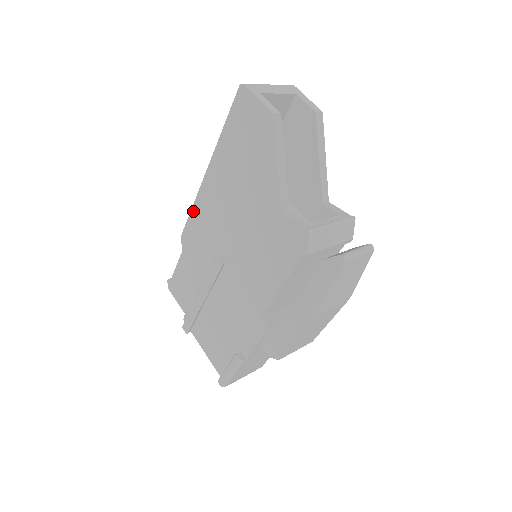
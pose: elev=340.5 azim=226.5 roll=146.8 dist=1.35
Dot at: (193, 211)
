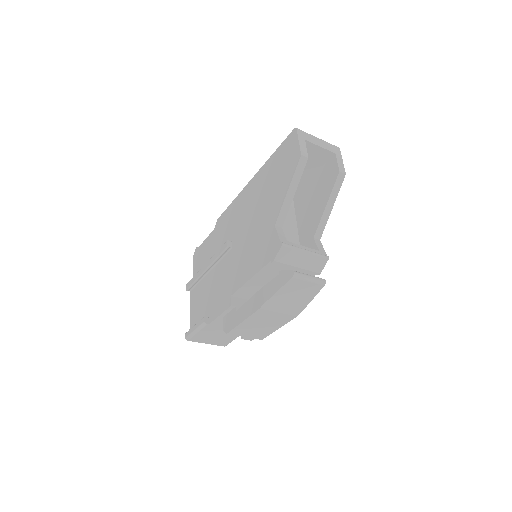
Dot at: (232, 203)
